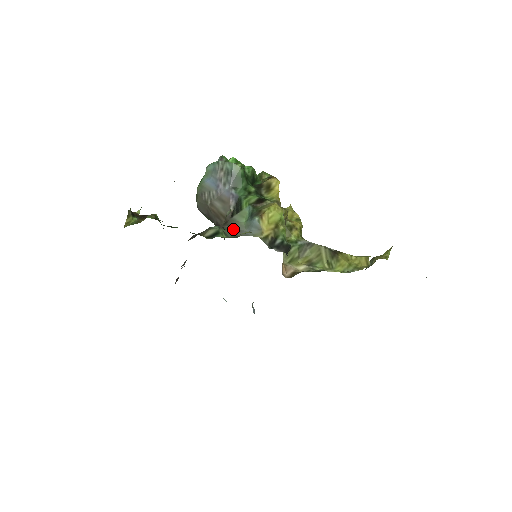
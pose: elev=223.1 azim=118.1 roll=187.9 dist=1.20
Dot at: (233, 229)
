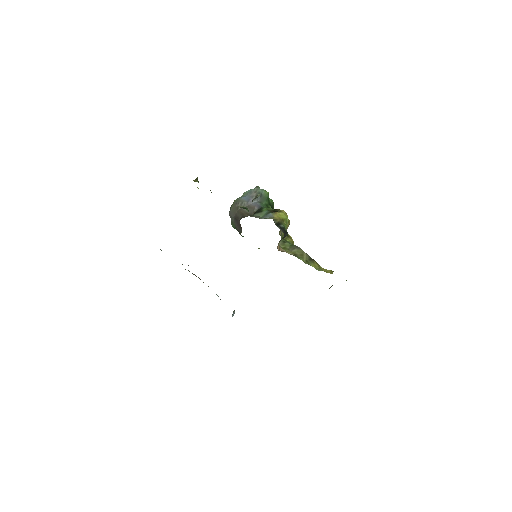
Dot at: occluded
